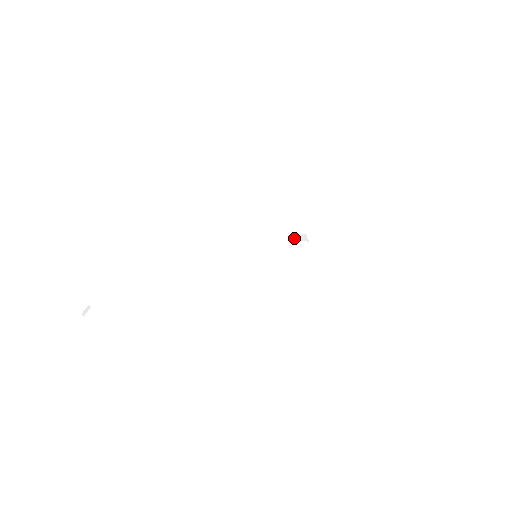
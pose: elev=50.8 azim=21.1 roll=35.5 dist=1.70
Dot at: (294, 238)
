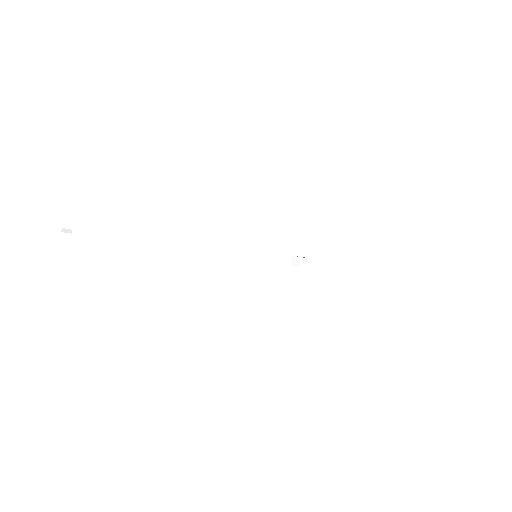
Dot at: (299, 261)
